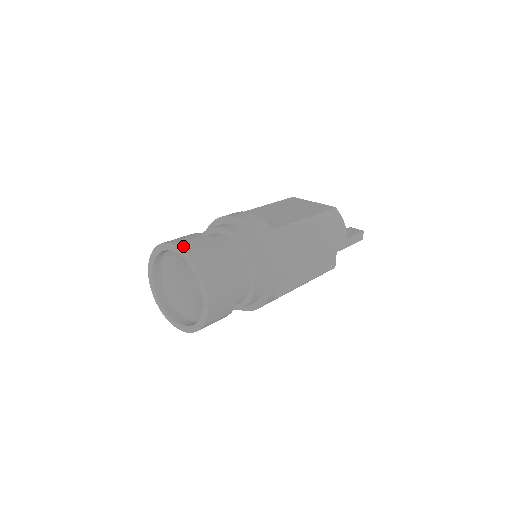
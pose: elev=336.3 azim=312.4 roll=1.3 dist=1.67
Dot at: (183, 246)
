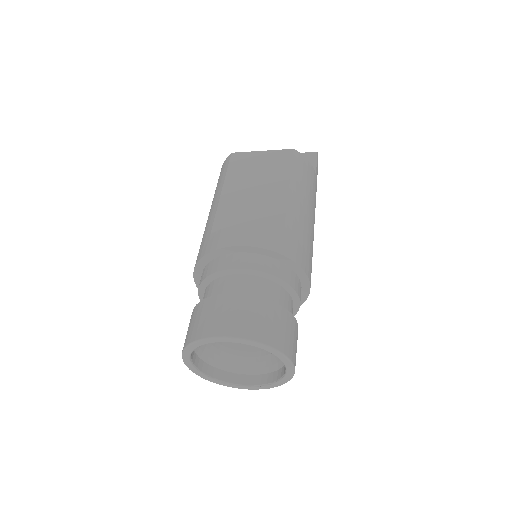
Dot at: (237, 332)
